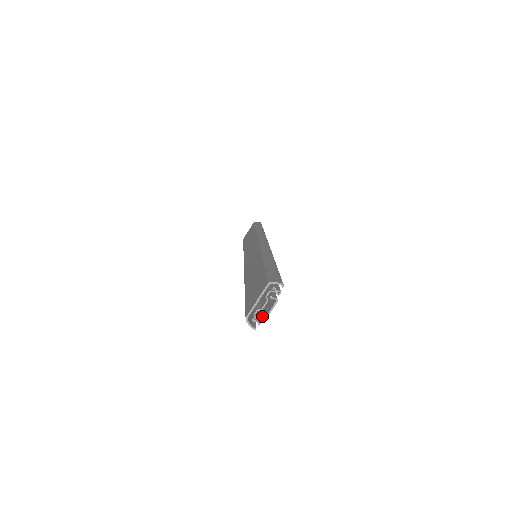
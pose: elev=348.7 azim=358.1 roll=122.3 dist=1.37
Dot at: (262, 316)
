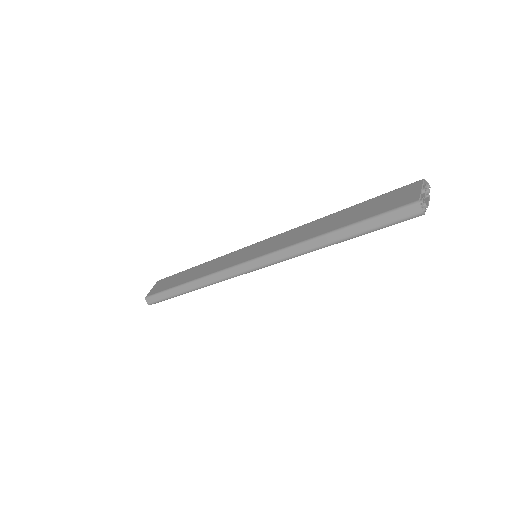
Dot at: (426, 204)
